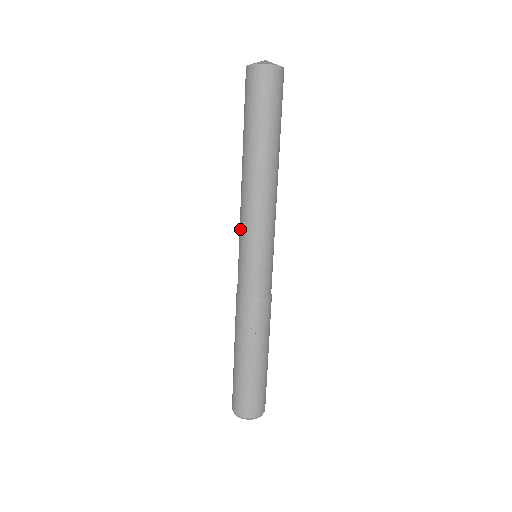
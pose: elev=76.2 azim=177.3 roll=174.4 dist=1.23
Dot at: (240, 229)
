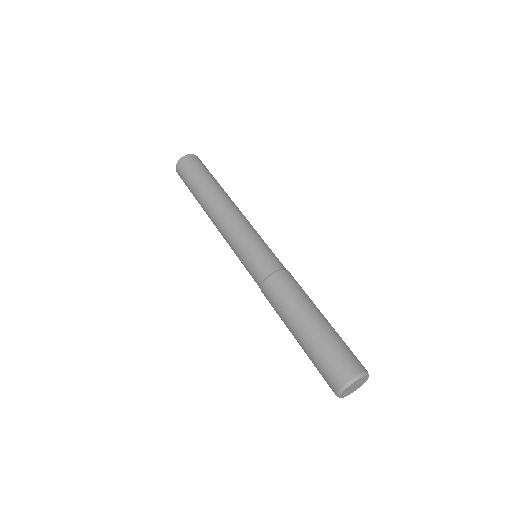
Dot at: occluded
